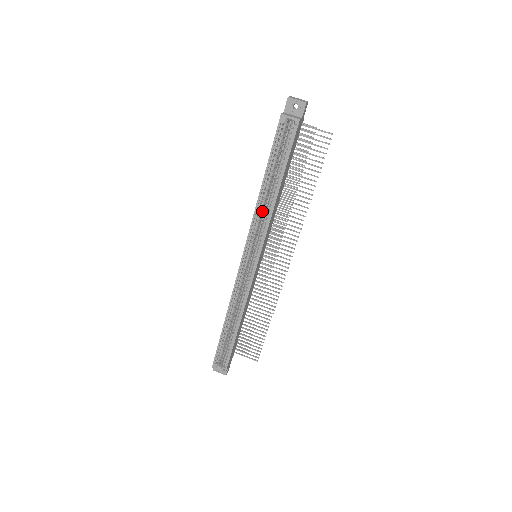
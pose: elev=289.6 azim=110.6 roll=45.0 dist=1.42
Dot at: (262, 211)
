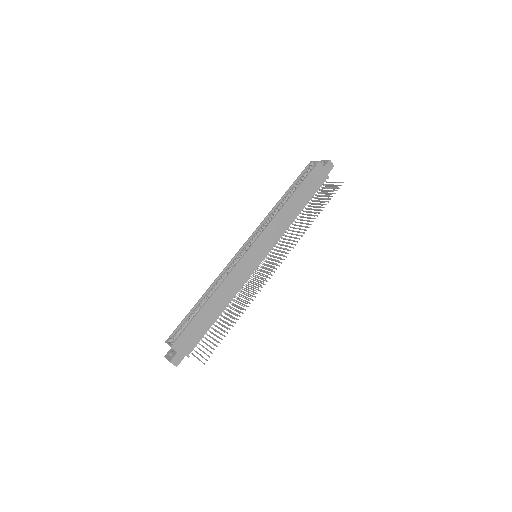
Dot at: occluded
